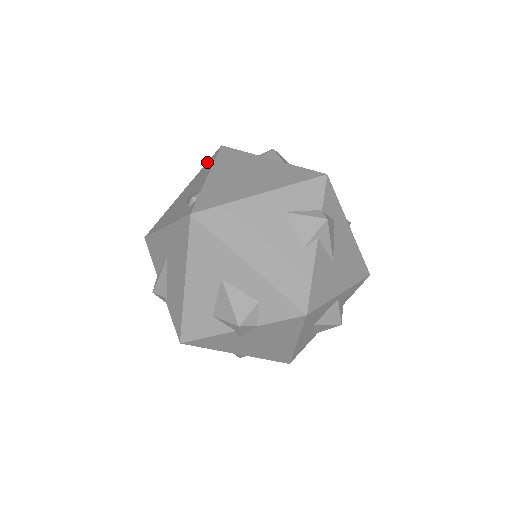
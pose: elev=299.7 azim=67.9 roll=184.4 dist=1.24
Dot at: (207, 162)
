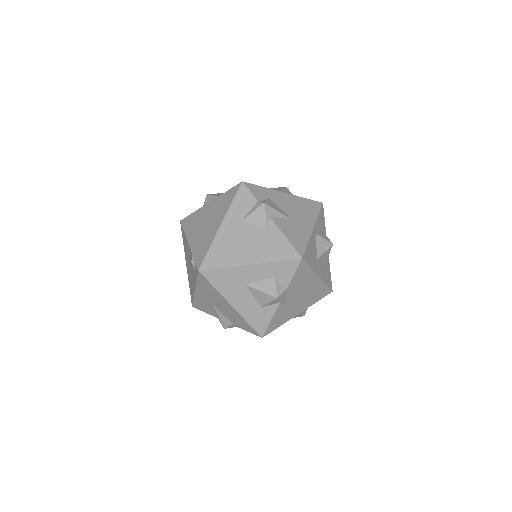
Dot at: (182, 237)
